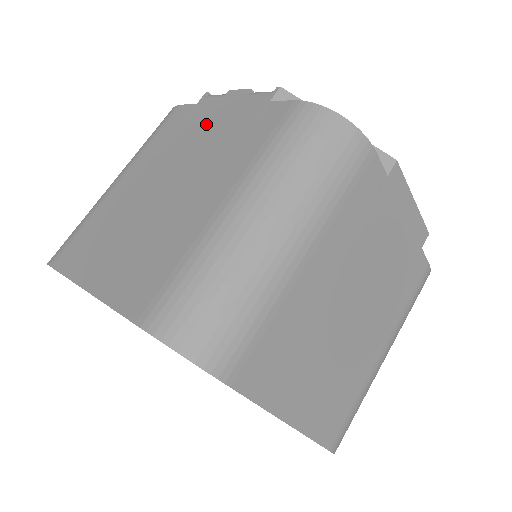
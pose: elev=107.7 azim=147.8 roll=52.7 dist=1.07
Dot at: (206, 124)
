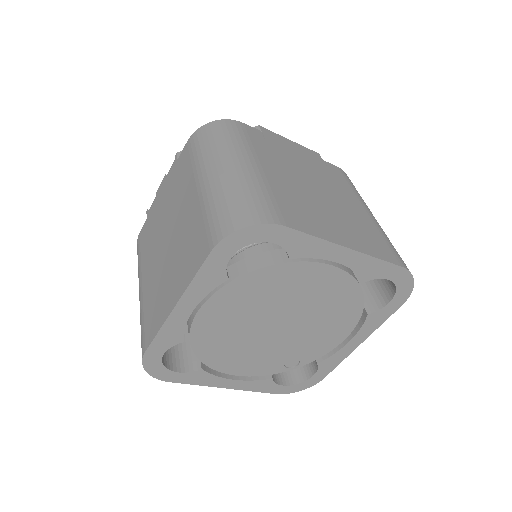
Dot at: (159, 208)
